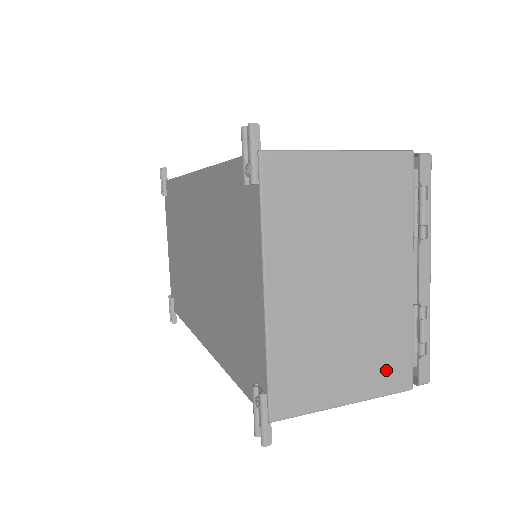
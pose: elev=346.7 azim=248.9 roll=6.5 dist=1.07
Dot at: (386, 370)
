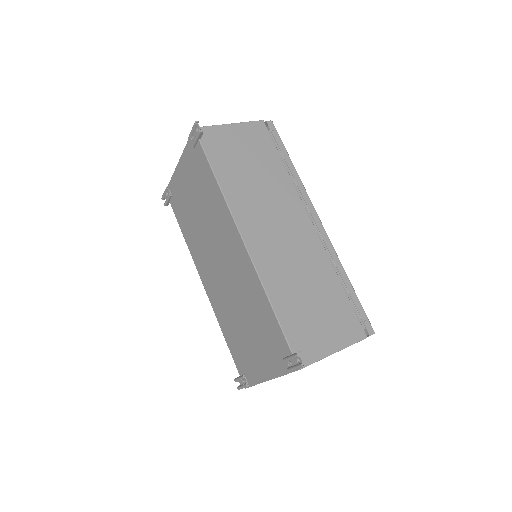
Dot at: occluded
